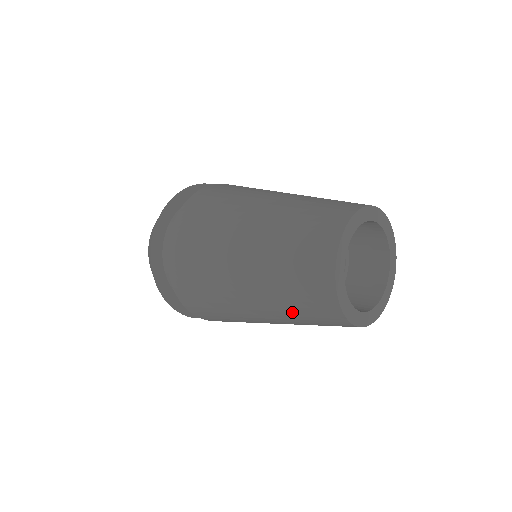
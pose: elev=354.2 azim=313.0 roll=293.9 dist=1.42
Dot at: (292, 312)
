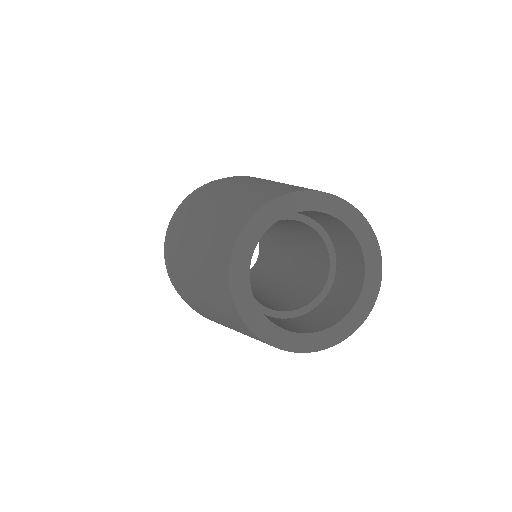
Dot at: (208, 286)
